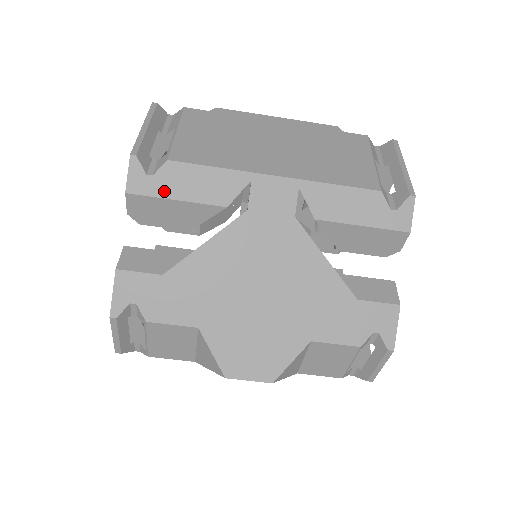
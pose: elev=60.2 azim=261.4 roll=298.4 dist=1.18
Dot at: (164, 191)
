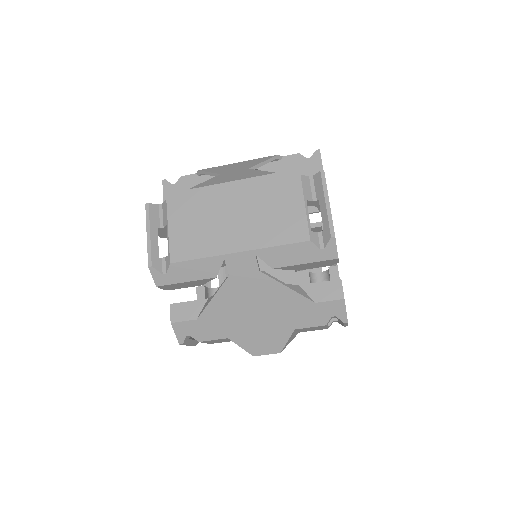
Dot at: (177, 280)
